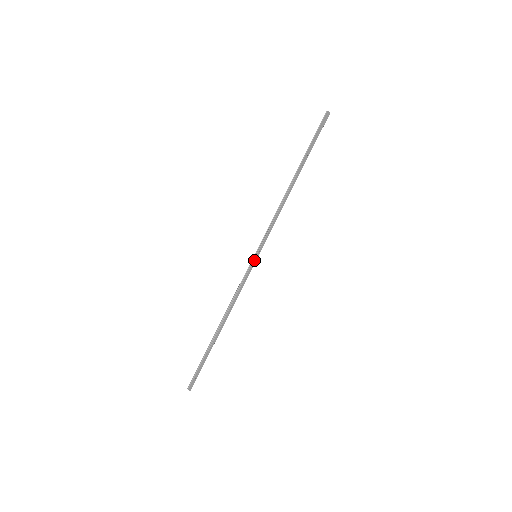
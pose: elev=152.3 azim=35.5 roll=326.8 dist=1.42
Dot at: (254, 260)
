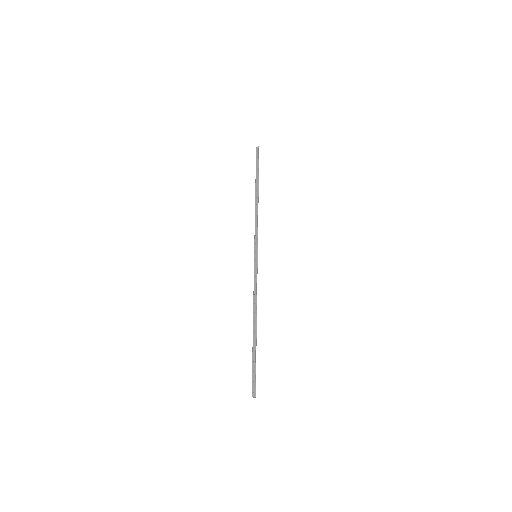
Dot at: (255, 259)
